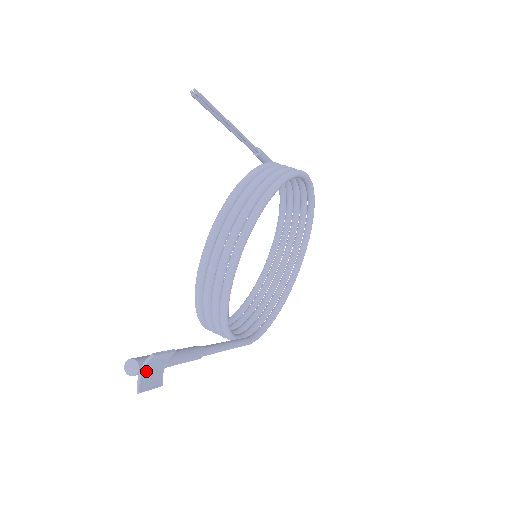
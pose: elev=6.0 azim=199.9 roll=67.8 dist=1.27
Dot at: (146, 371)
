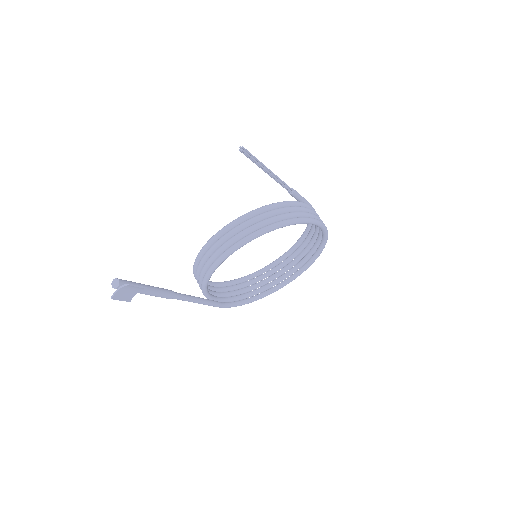
Dot at: (122, 290)
